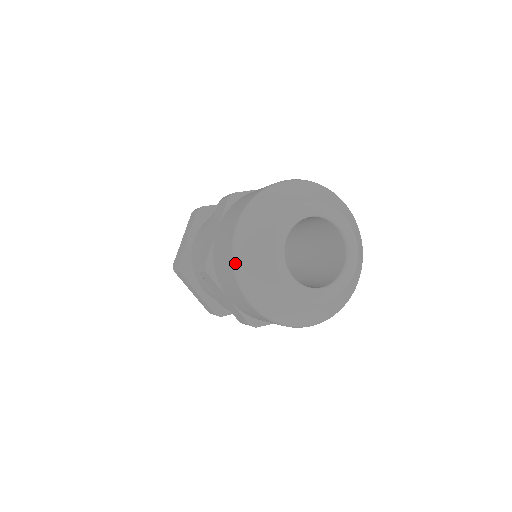
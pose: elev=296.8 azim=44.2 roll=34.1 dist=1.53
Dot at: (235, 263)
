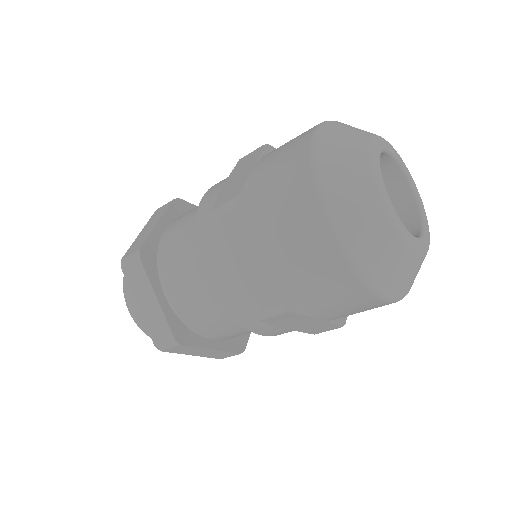
Dot at: (359, 270)
